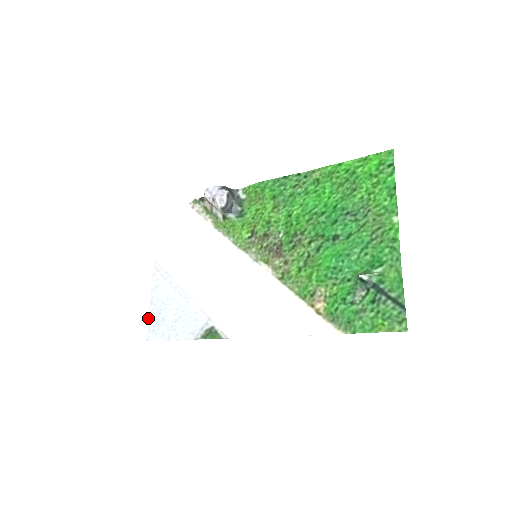
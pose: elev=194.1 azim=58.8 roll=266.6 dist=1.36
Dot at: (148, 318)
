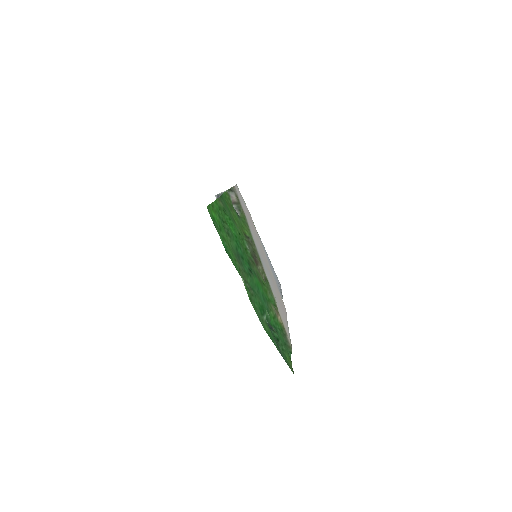
Dot at: (273, 268)
